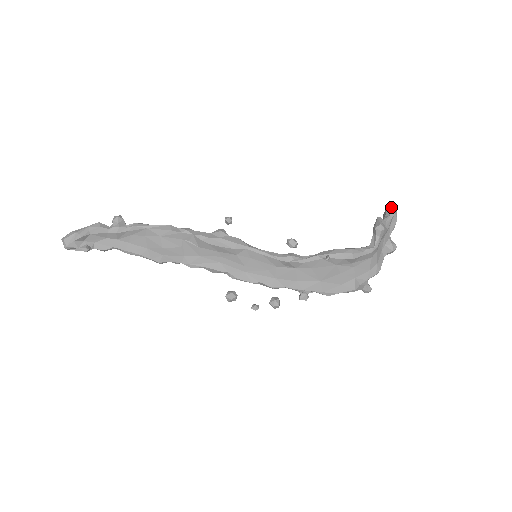
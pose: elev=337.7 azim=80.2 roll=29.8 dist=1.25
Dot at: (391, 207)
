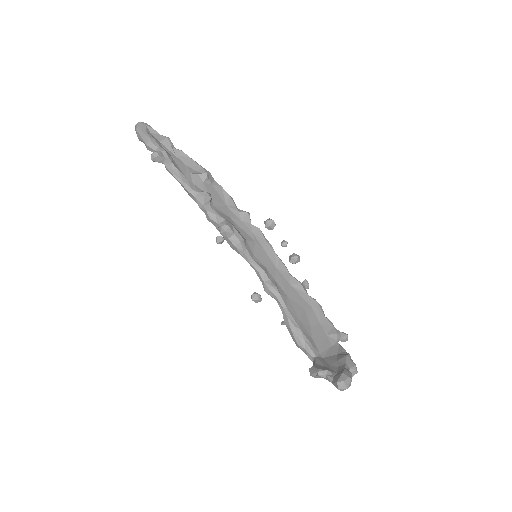
Dot at: (336, 386)
